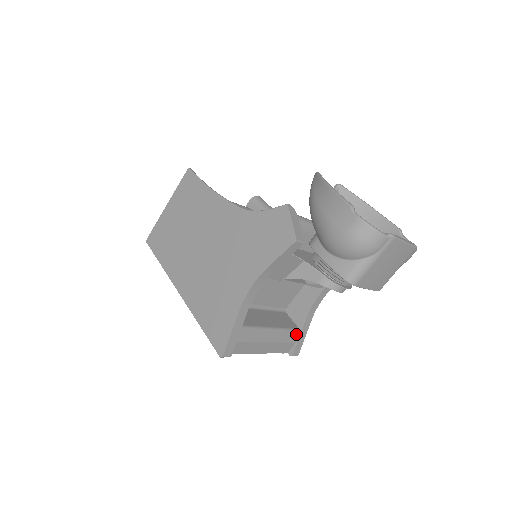
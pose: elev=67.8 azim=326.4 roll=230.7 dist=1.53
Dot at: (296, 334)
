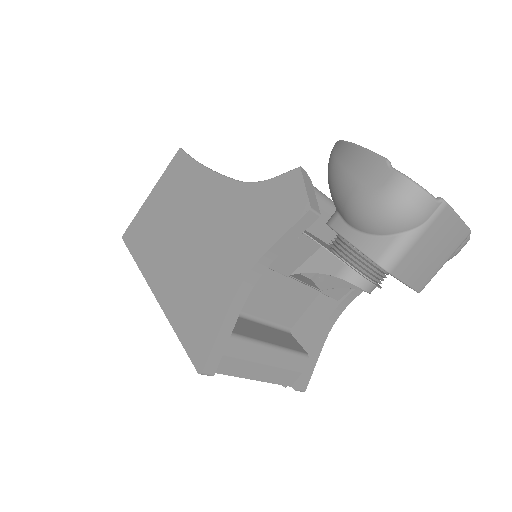
Dot at: (303, 360)
